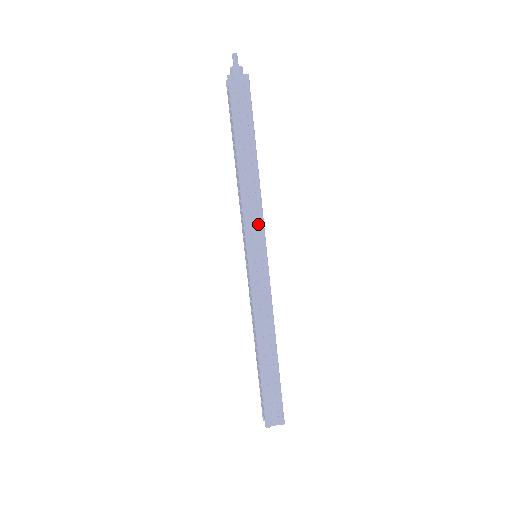
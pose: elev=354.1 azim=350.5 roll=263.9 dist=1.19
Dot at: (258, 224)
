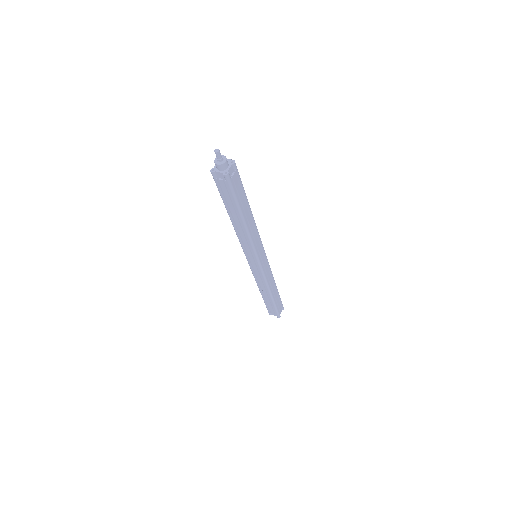
Dot at: (258, 242)
